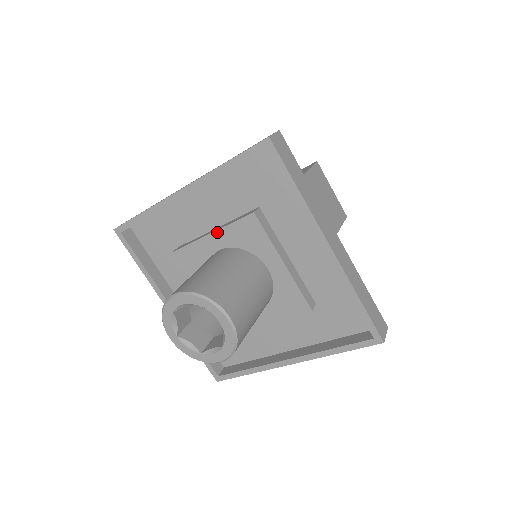
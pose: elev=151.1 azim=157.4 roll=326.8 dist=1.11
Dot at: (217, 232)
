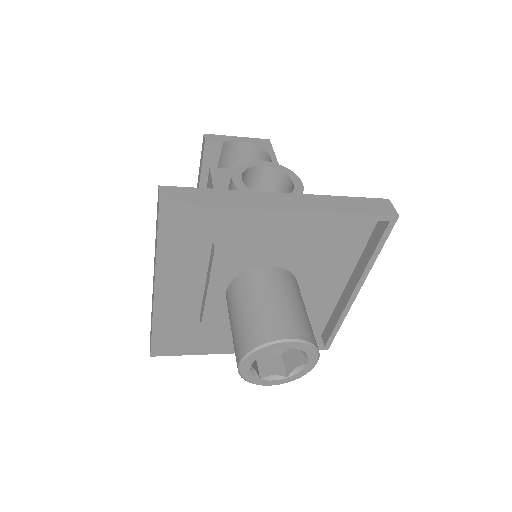
Dot at: (282, 253)
